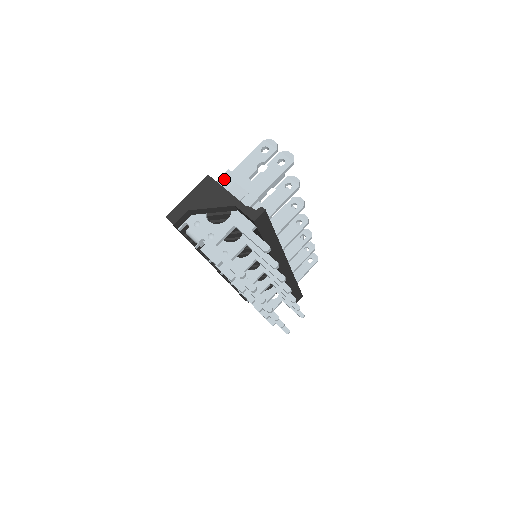
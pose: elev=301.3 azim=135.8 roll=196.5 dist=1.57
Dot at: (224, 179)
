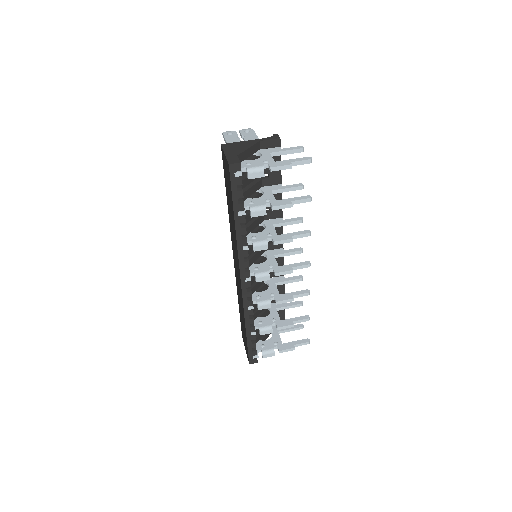
Dot at: occluded
